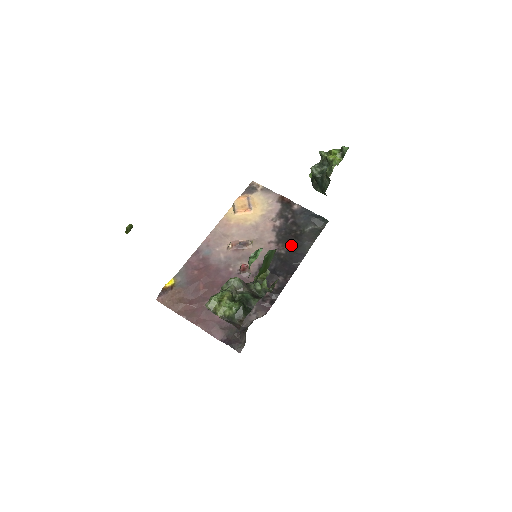
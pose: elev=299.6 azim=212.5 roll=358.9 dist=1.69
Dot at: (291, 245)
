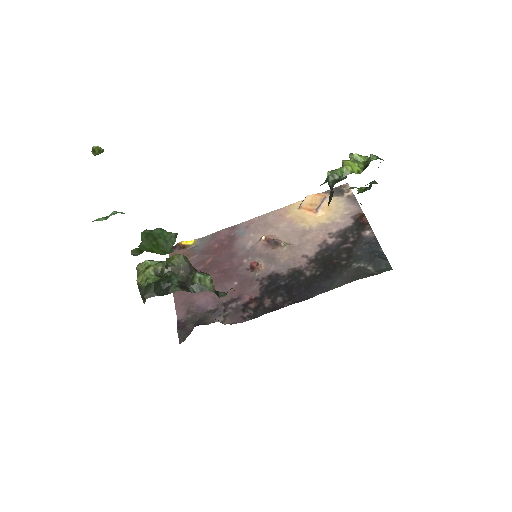
Dot at: (322, 271)
